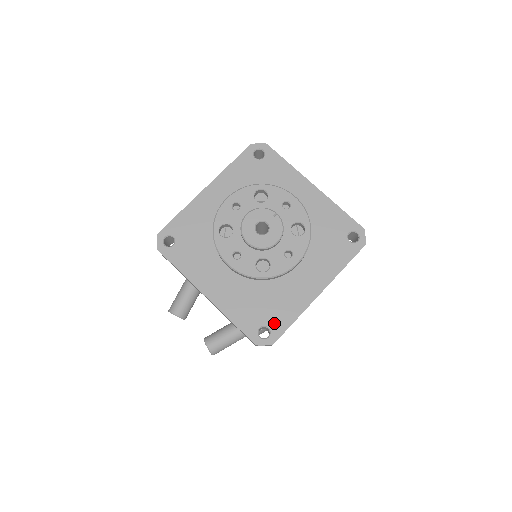
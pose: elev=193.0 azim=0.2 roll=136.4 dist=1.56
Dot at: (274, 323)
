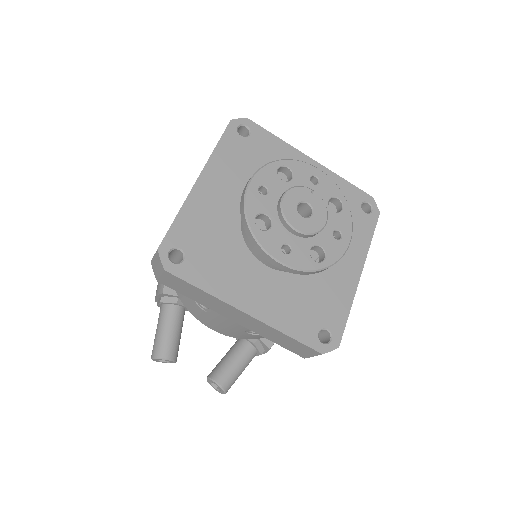
Dot at: (331, 322)
